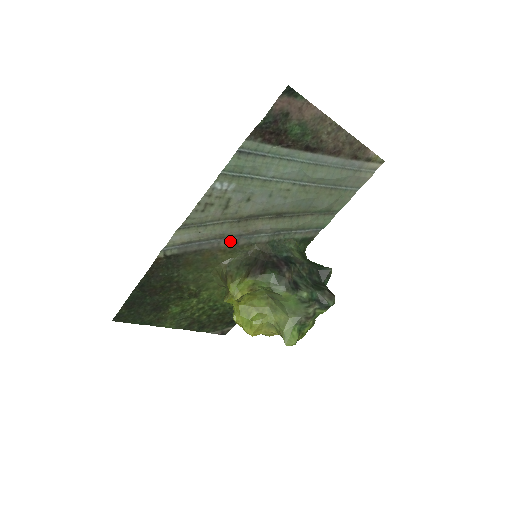
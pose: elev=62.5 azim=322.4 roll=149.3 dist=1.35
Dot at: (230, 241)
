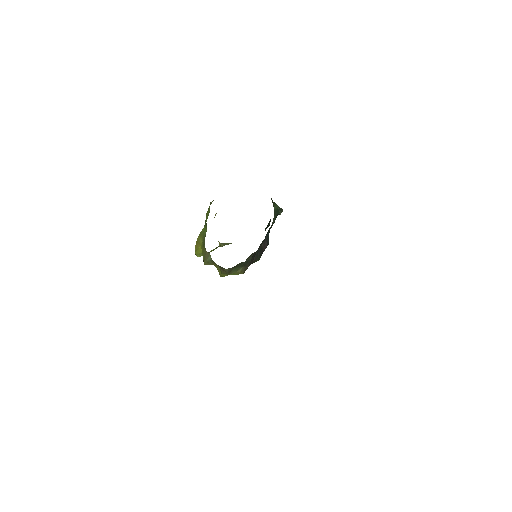
Dot at: occluded
